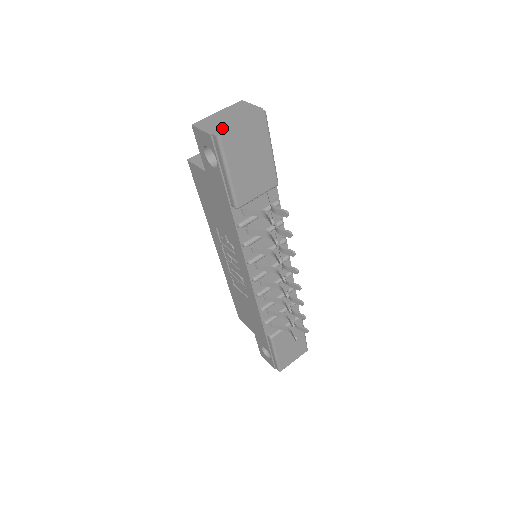
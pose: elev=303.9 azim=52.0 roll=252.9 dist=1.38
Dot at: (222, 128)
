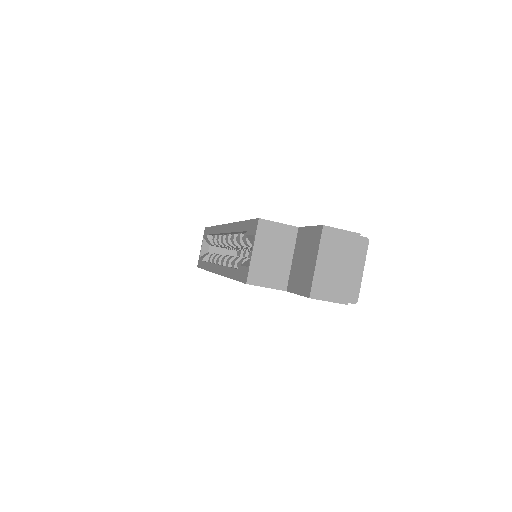
Dot at: (350, 289)
